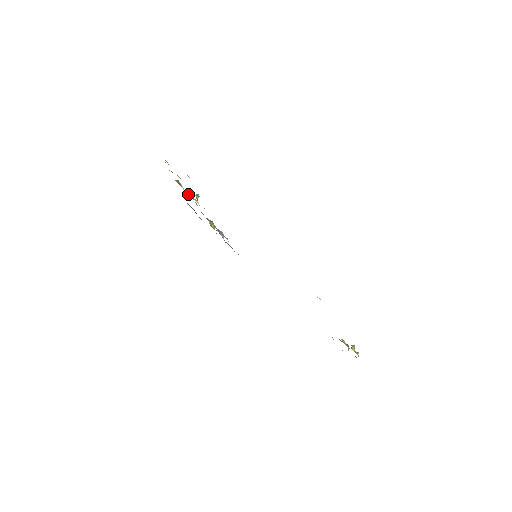
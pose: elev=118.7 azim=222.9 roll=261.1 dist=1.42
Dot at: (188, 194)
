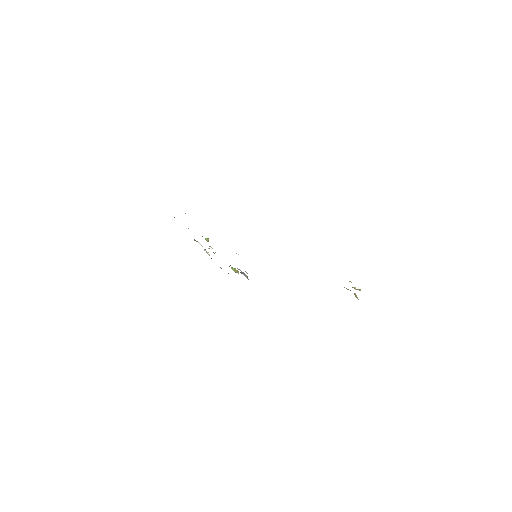
Dot at: occluded
